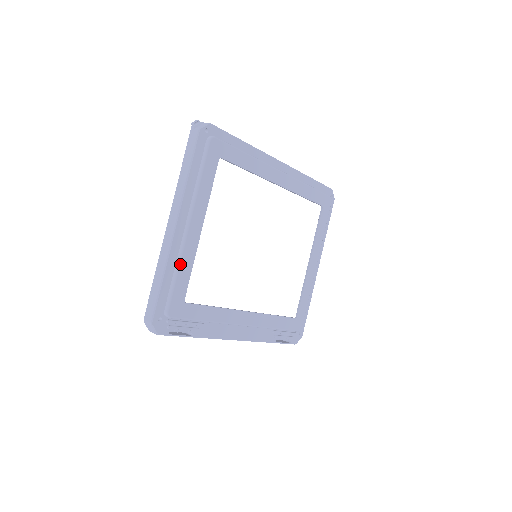
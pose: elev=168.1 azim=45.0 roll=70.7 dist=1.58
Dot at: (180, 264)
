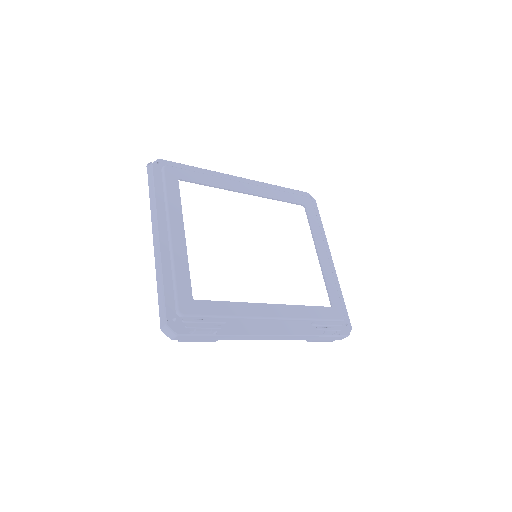
Dot at: (174, 266)
